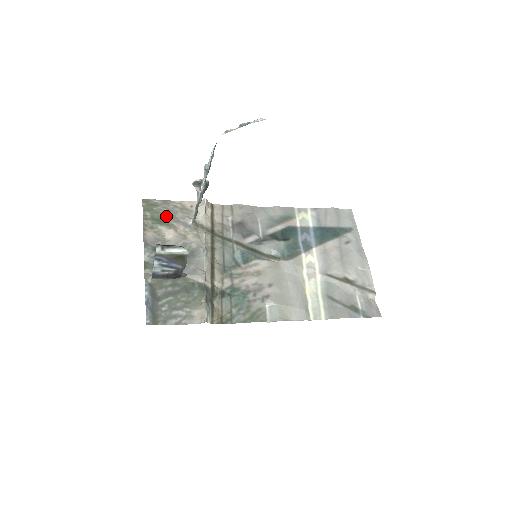
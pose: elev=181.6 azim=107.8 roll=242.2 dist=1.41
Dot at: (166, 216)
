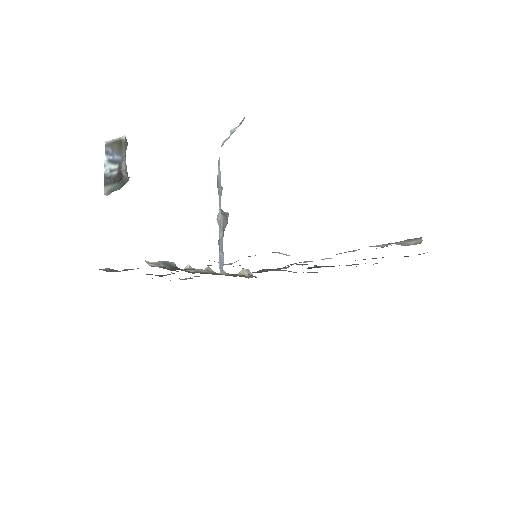
Dot at: occluded
